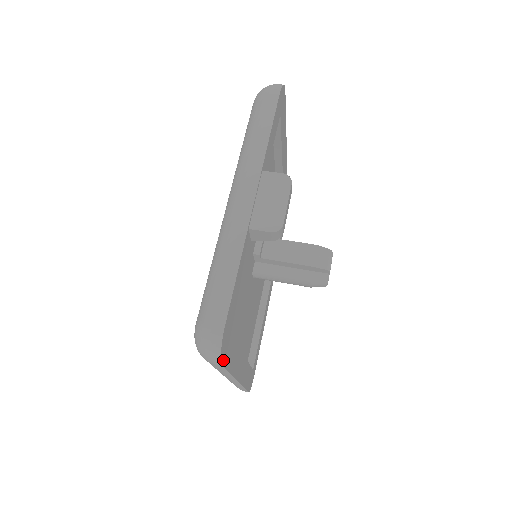
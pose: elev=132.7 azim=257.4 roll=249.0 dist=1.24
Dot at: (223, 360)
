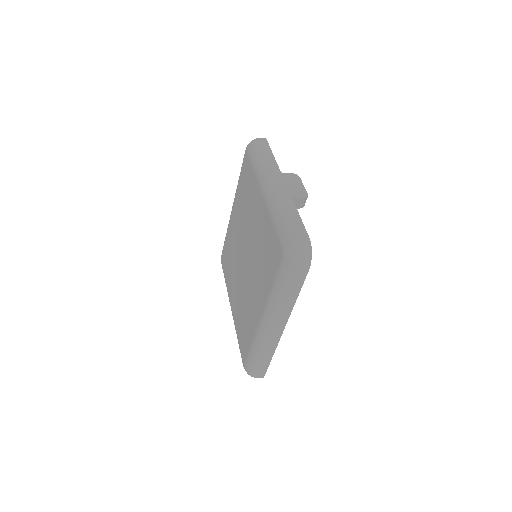
Dot at: (308, 267)
